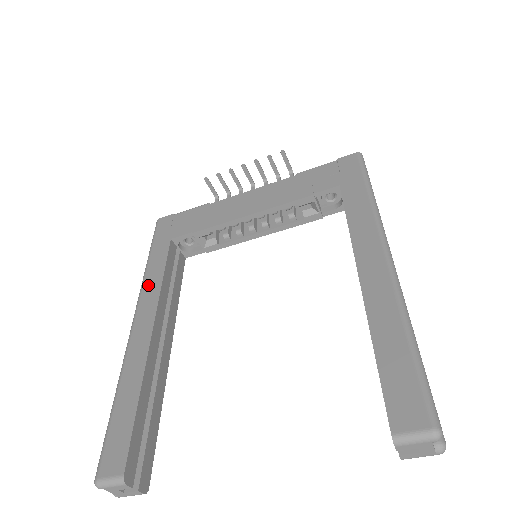
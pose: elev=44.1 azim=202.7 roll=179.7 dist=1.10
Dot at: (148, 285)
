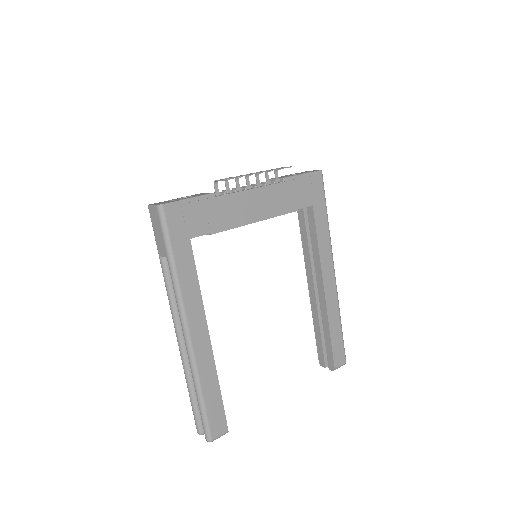
Dot at: (188, 295)
